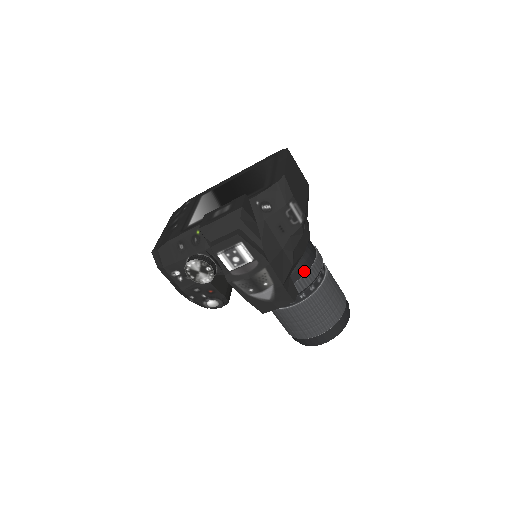
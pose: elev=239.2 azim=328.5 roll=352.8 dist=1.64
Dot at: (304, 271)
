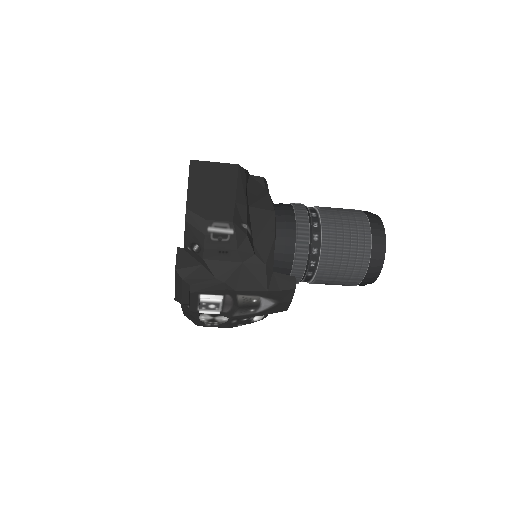
Dot at: (292, 247)
